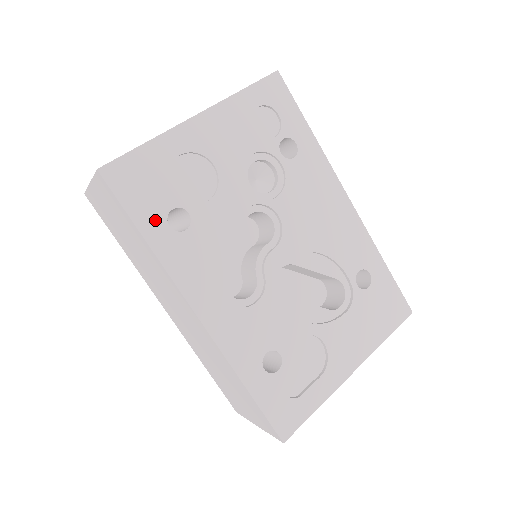
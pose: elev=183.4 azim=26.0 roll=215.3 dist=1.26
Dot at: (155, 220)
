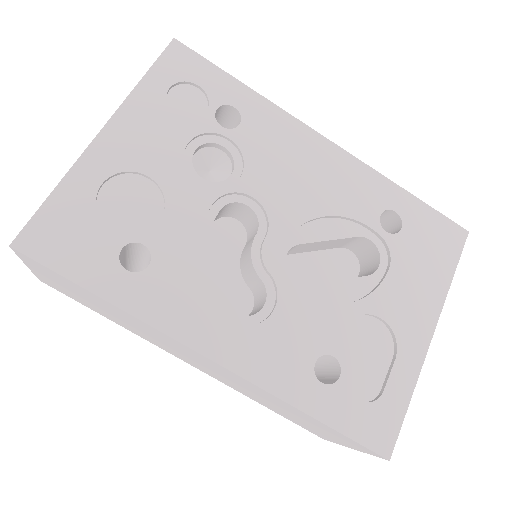
Dot at: (106, 271)
